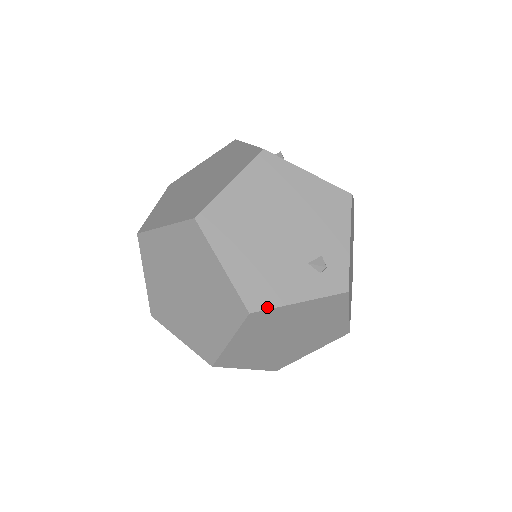
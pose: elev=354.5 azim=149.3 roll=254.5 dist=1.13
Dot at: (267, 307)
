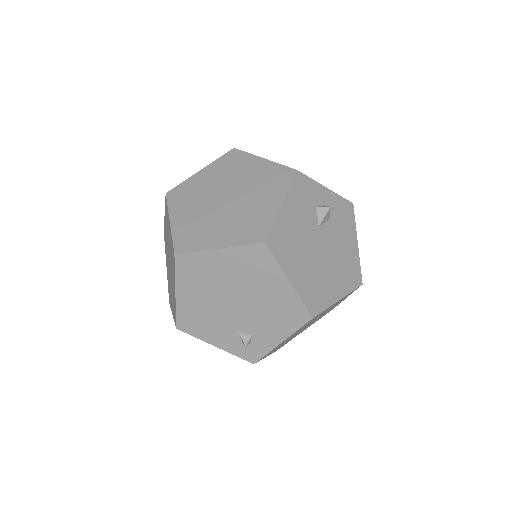
Dot at: (190, 334)
